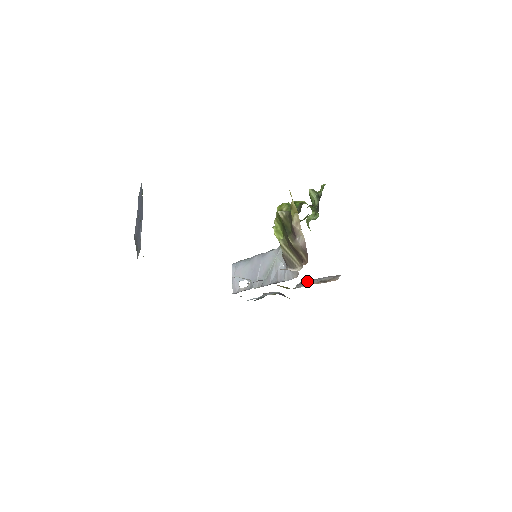
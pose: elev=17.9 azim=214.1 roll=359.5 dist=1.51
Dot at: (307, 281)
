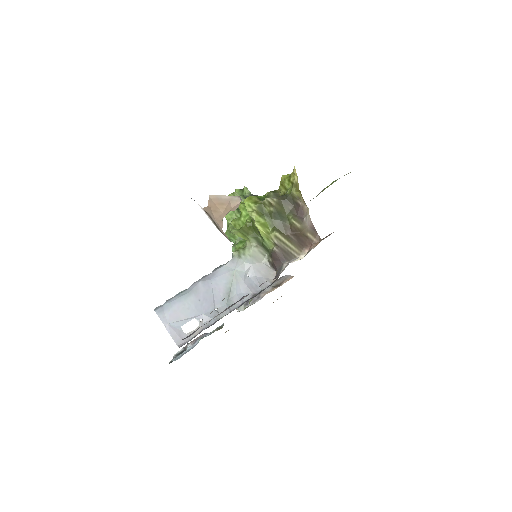
Dot at: occluded
